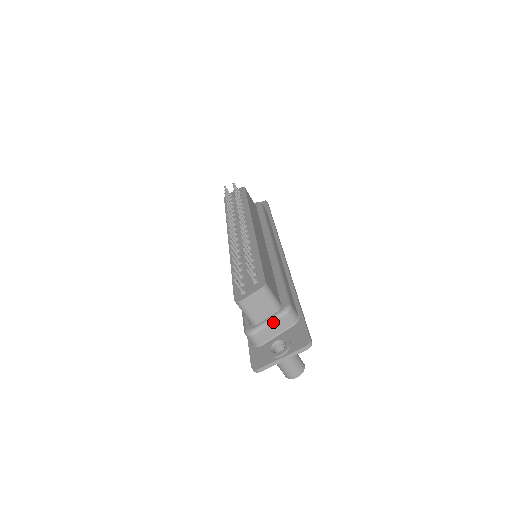
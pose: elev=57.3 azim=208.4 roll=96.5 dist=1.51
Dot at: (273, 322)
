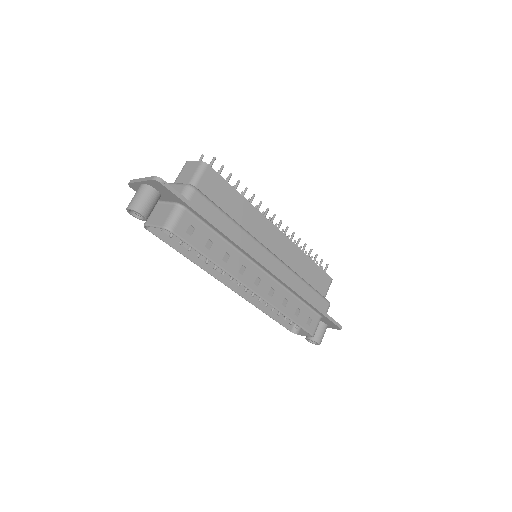
Dot at: (176, 184)
